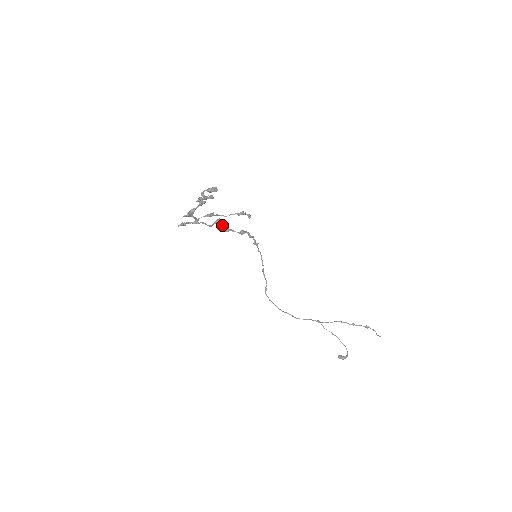
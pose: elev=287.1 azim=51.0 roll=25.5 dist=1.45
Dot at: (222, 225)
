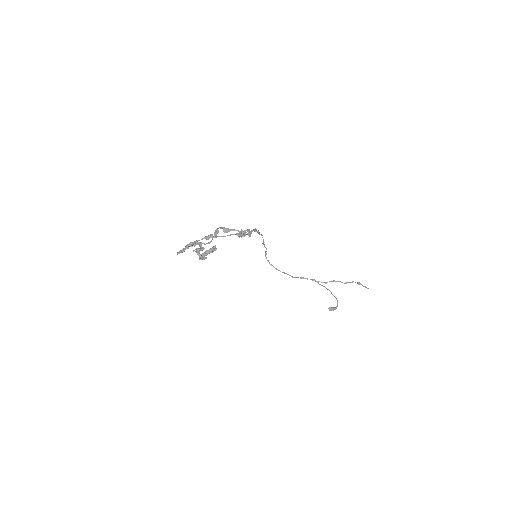
Dot at: (221, 227)
